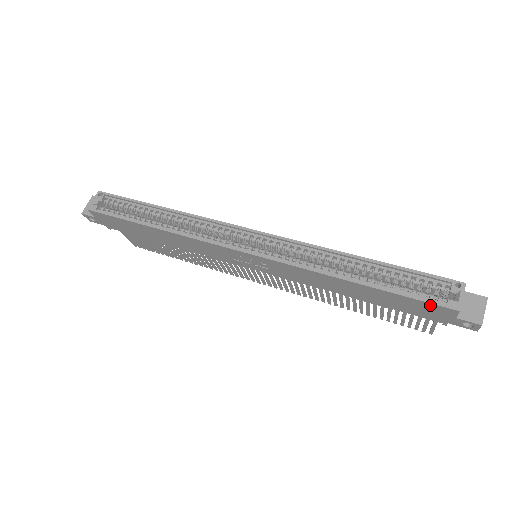
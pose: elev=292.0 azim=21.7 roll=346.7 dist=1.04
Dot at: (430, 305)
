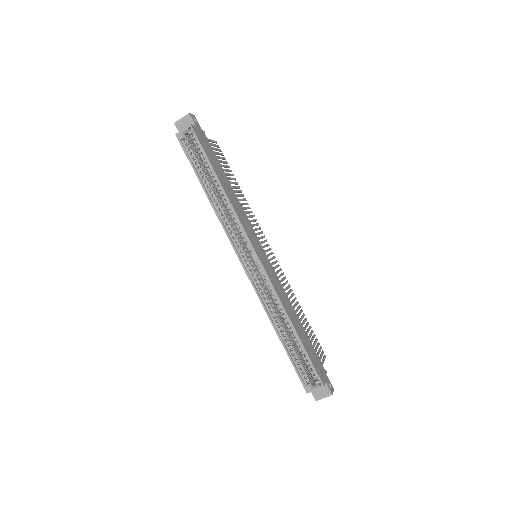
Dot at: (300, 377)
